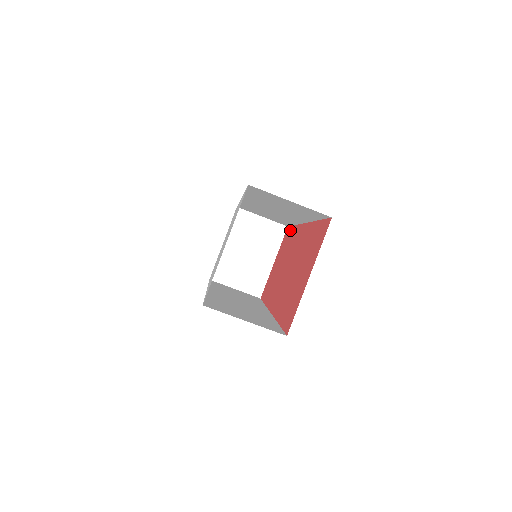
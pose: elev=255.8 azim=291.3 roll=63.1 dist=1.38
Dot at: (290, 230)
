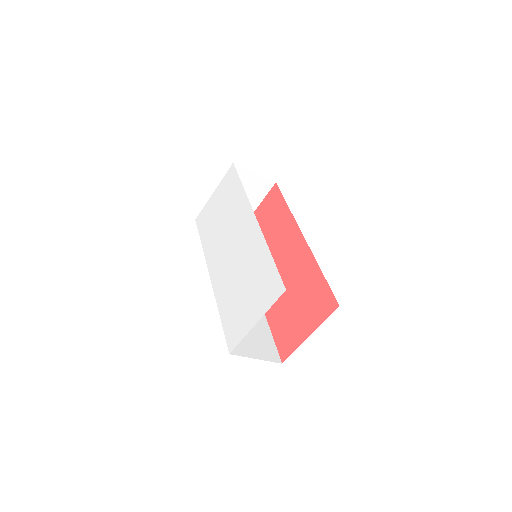
Dot at: (281, 201)
